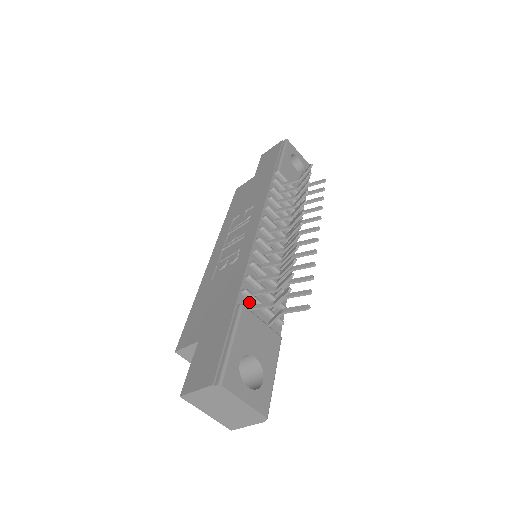
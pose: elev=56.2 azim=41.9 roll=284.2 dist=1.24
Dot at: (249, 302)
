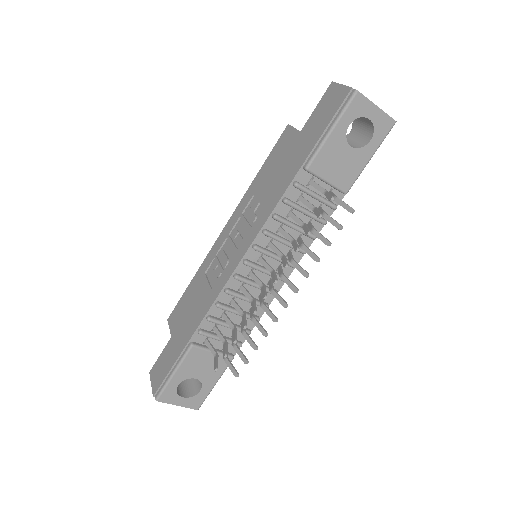
Dot at: (206, 336)
